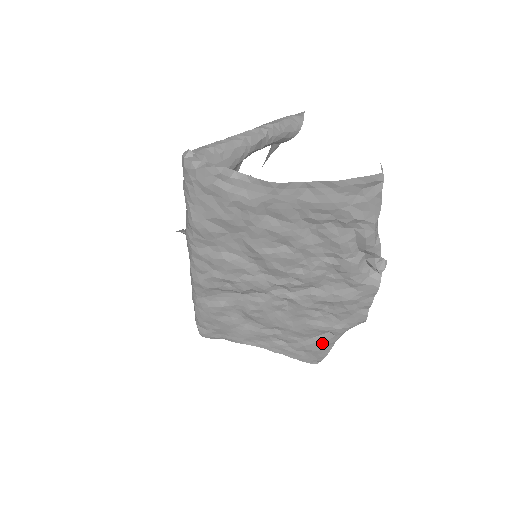
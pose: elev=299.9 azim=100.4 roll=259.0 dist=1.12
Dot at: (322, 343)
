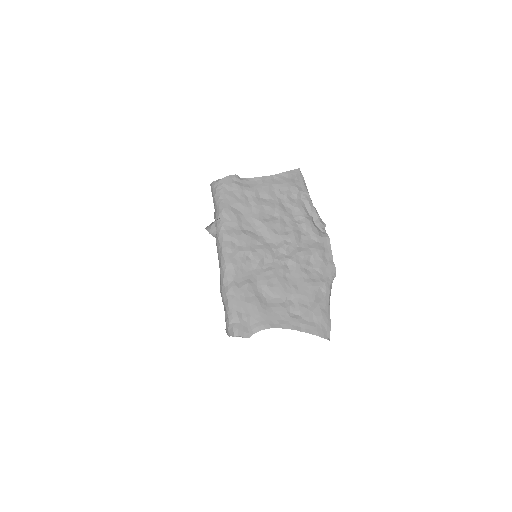
Dot at: (322, 304)
